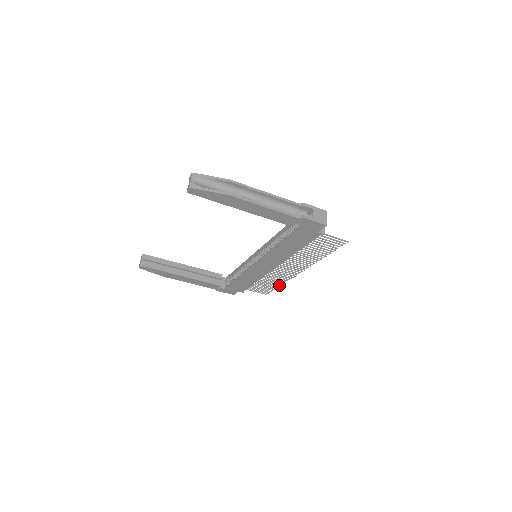
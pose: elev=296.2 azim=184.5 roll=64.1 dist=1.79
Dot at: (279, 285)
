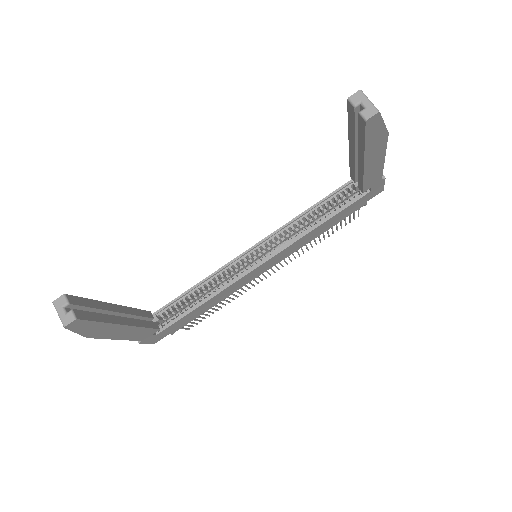
Dot at: (225, 305)
